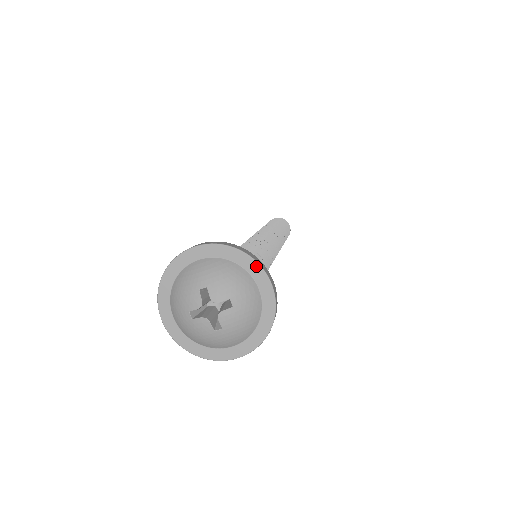
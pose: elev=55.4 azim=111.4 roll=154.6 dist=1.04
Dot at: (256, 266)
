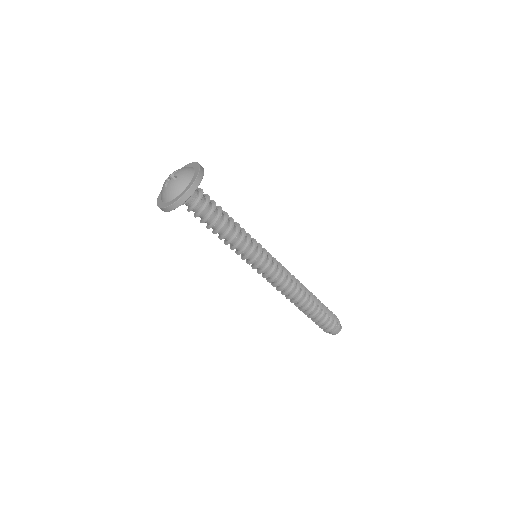
Dot at: (185, 166)
